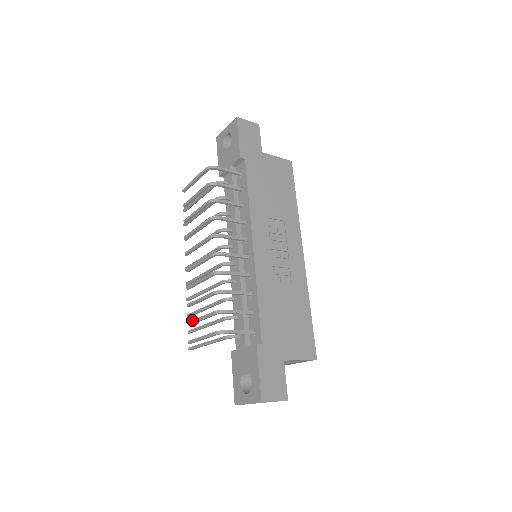
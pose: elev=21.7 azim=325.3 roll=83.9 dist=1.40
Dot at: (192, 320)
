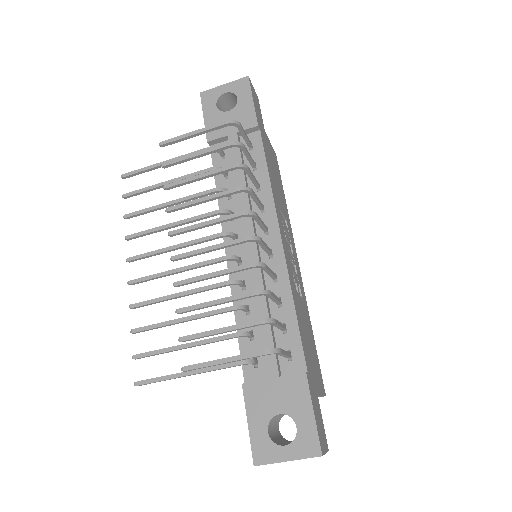
Dot at: occluded
